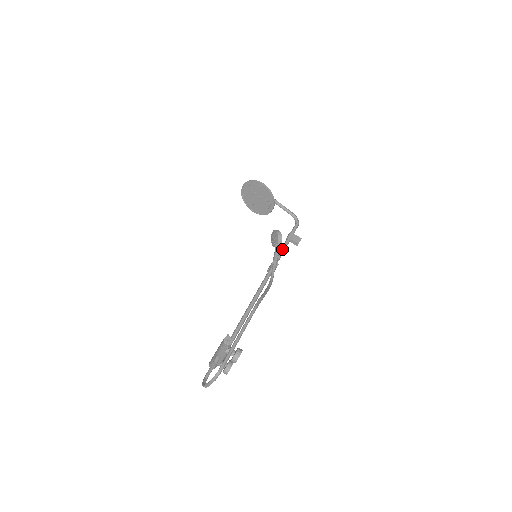
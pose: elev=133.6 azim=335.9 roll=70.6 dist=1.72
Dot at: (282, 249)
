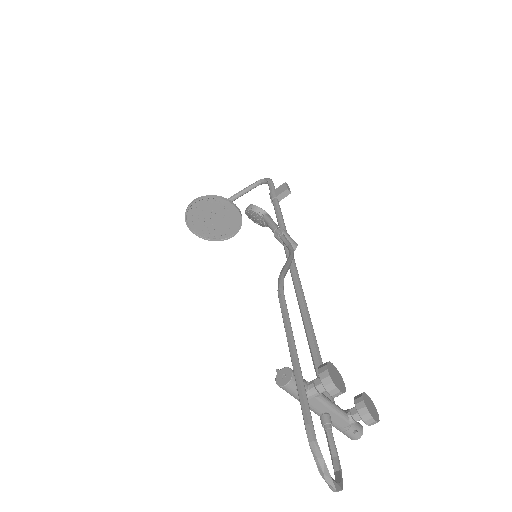
Dot at: (276, 215)
